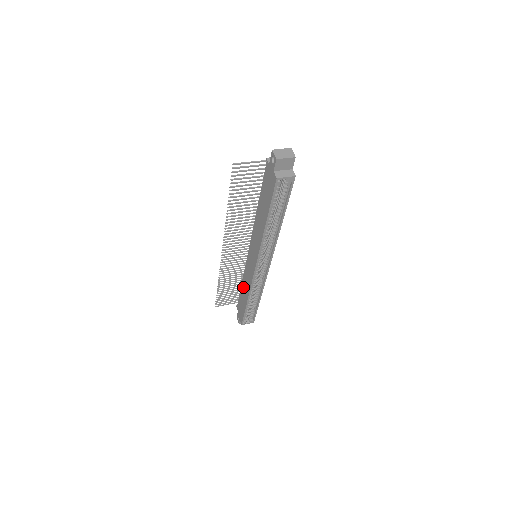
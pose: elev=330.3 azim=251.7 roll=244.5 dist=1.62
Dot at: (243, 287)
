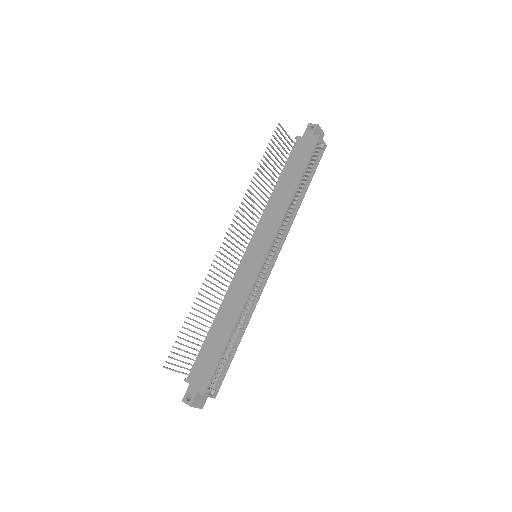
Dot at: (220, 319)
